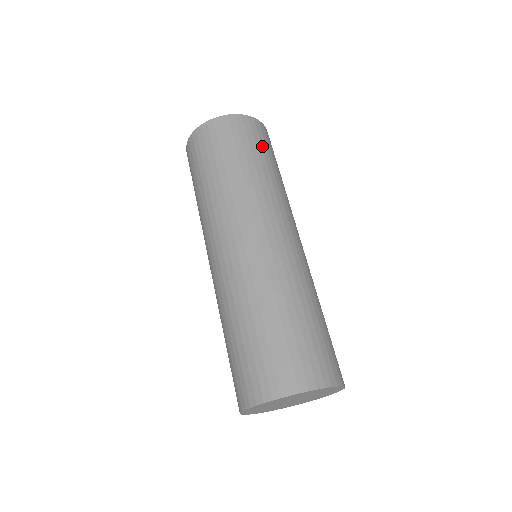
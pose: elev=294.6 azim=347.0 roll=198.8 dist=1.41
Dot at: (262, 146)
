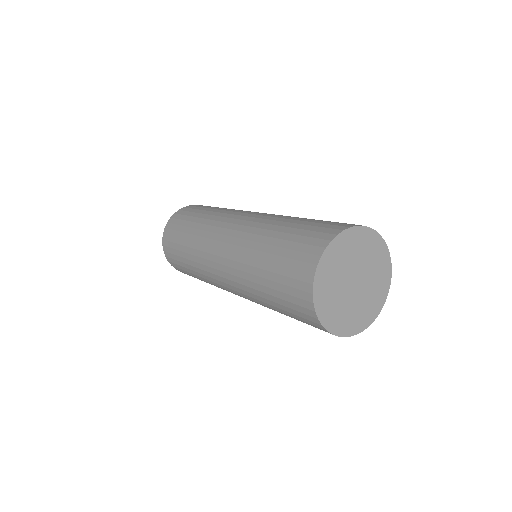
Dot at: occluded
